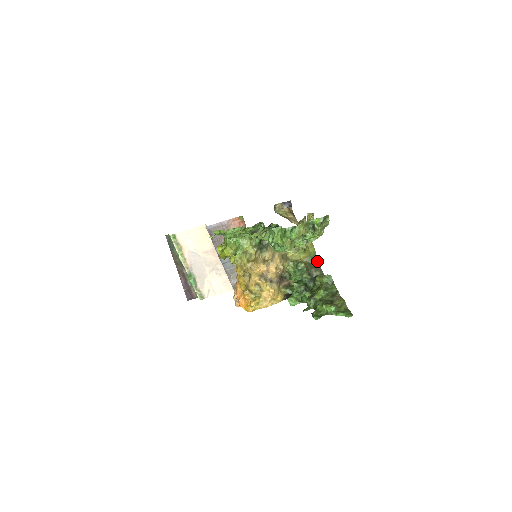
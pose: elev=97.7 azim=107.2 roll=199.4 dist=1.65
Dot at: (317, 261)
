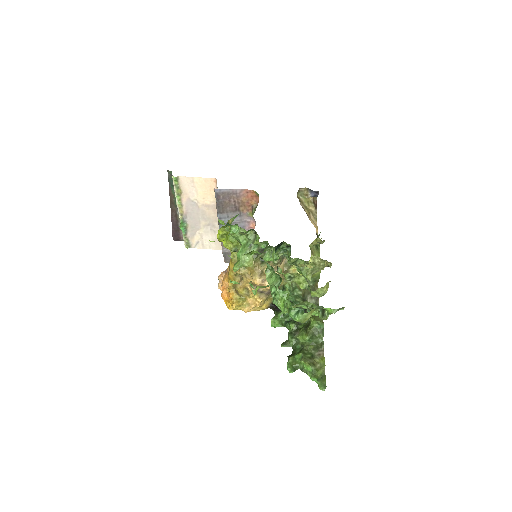
Dot at: occluded
